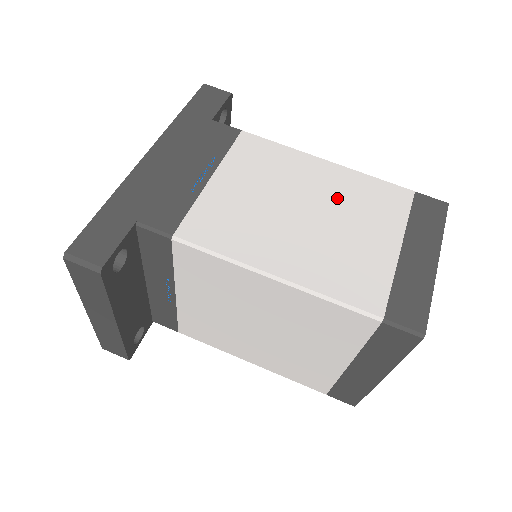
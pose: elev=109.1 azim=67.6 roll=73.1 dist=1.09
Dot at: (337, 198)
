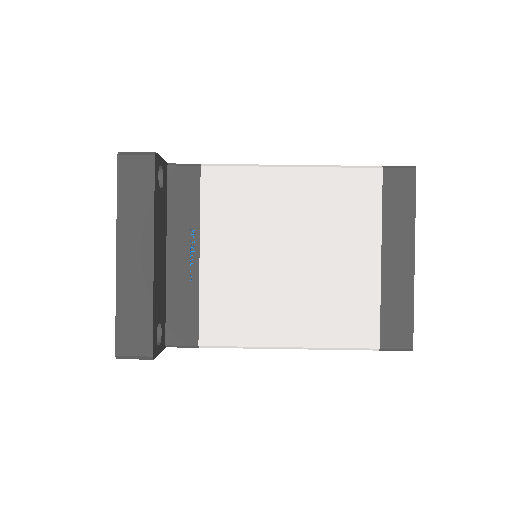
Dot at: occluded
